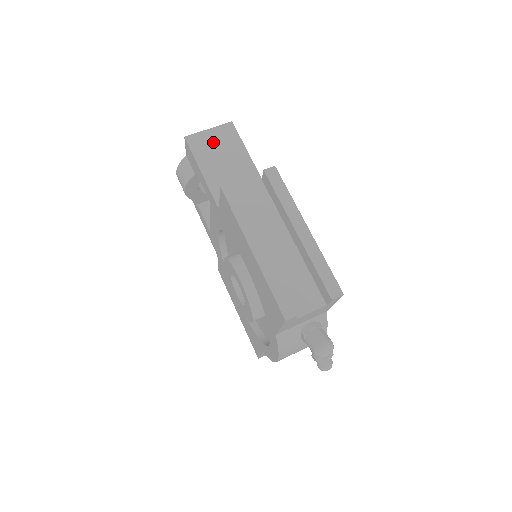
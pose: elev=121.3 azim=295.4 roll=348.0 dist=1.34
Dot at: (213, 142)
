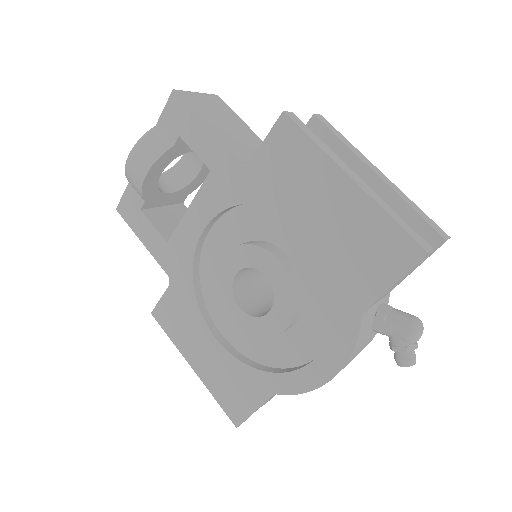
Dot at: (207, 105)
